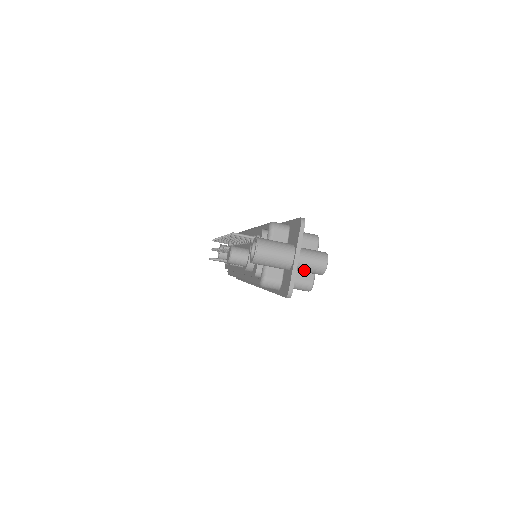
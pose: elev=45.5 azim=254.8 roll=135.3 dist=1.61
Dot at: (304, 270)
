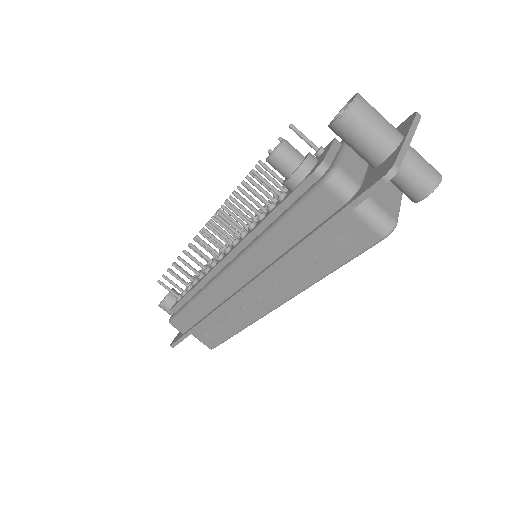
Dot at: (407, 171)
